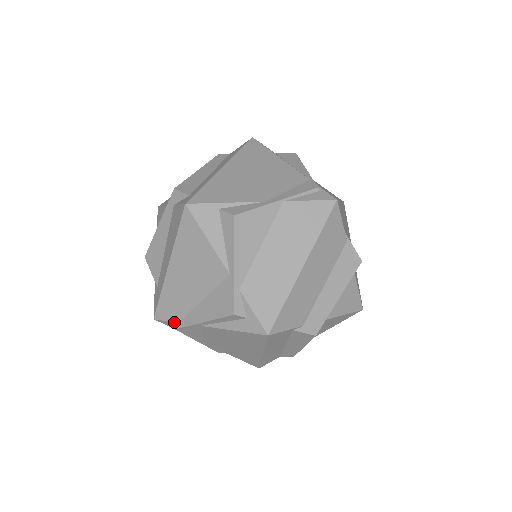
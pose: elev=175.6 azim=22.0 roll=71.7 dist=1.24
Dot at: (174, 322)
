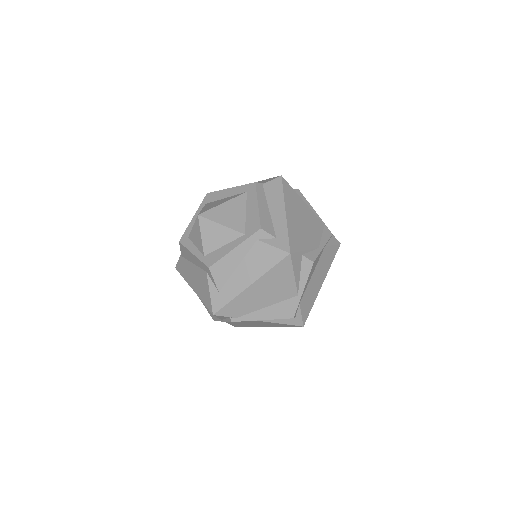
Dot at: (232, 317)
